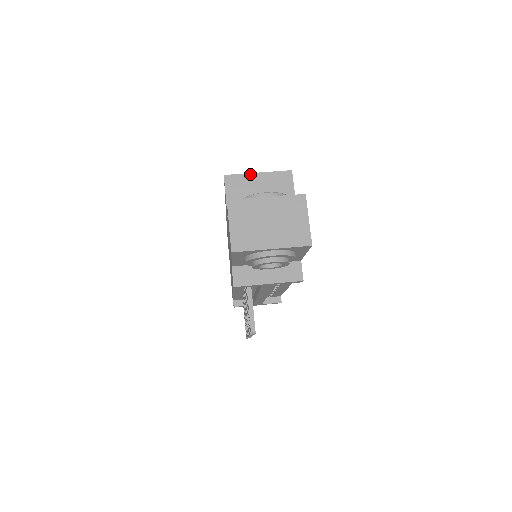
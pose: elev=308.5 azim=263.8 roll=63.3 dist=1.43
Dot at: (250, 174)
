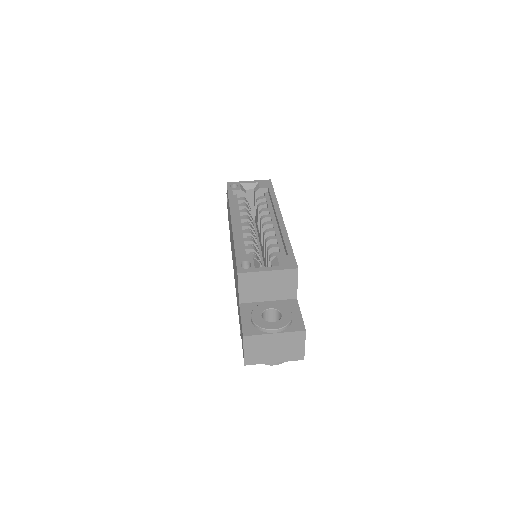
Dot at: (261, 272)
